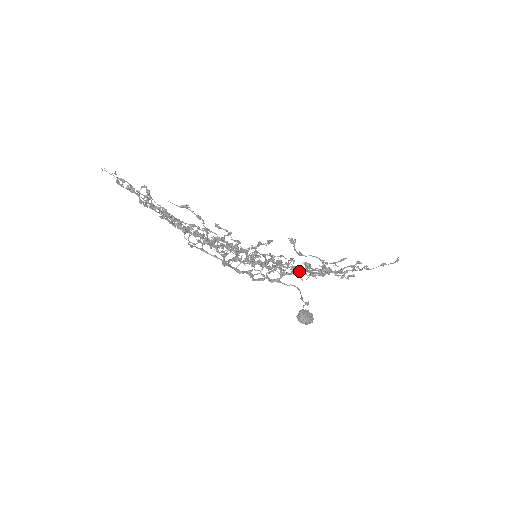
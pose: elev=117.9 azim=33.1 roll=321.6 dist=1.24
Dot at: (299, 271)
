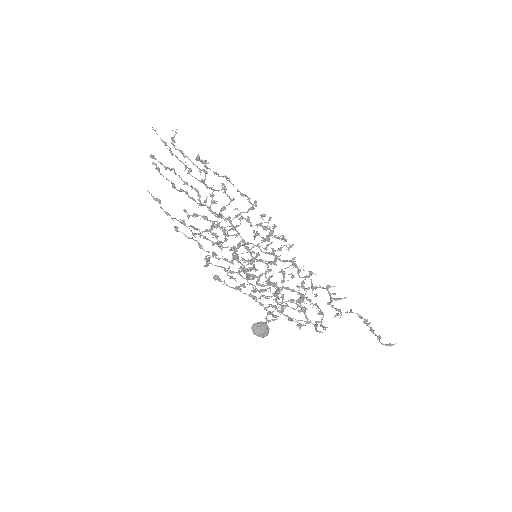
Dot at: (274, 293)
